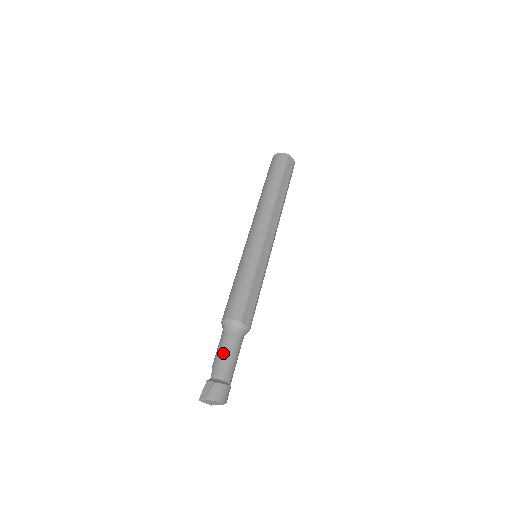
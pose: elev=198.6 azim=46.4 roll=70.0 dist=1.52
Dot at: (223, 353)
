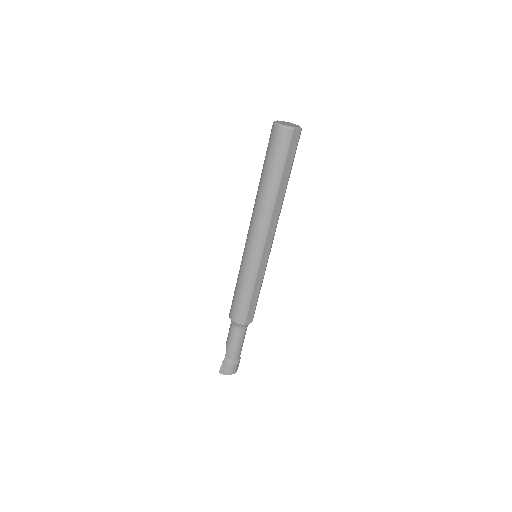
Dot at: (232, 344)
